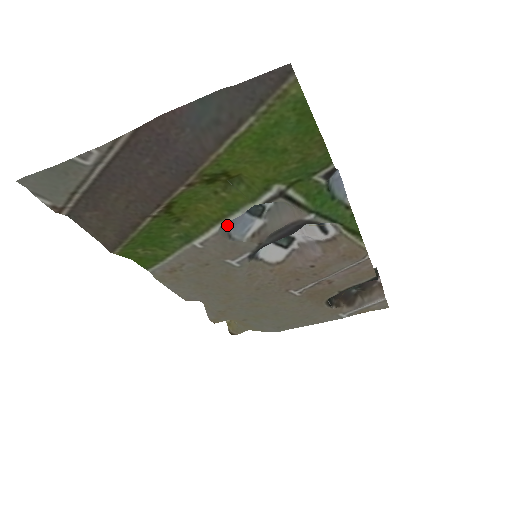
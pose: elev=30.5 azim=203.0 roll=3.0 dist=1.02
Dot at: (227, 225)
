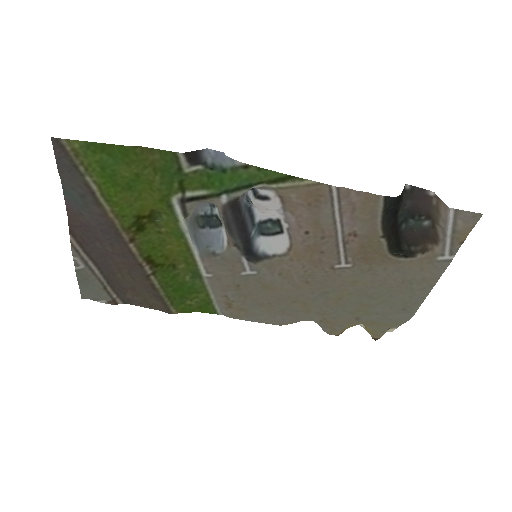
Dot at: (209, 247)
